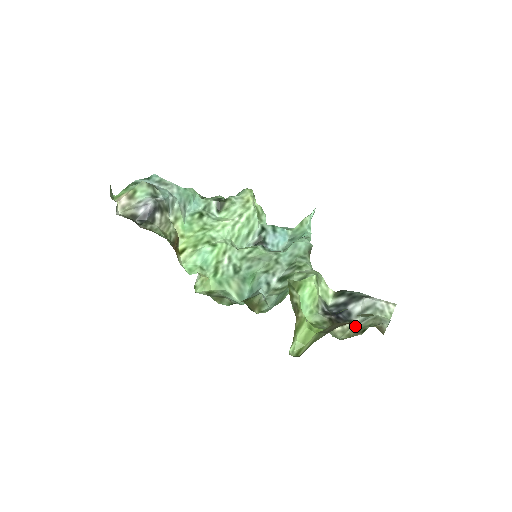
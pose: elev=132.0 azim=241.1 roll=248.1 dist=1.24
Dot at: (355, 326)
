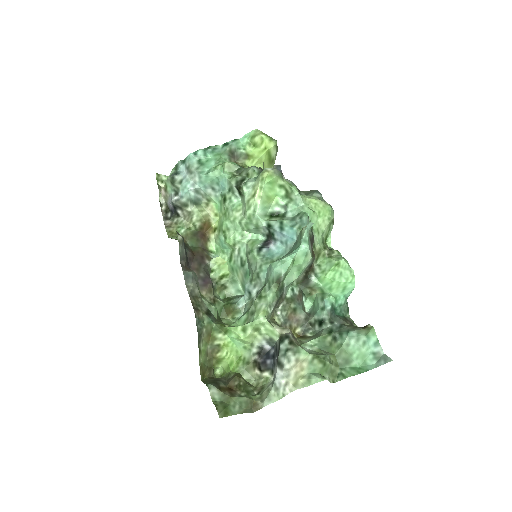
Dot at: (270, 379)
